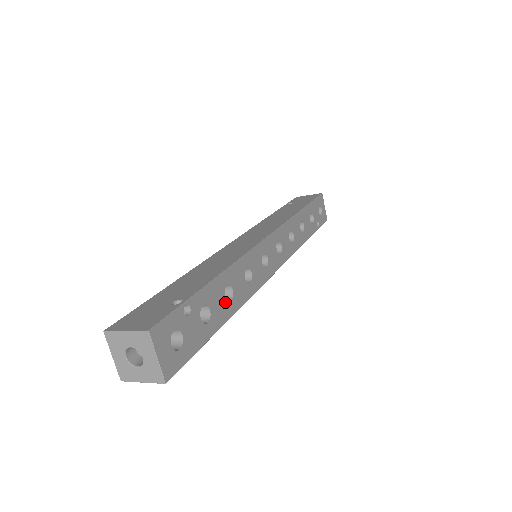
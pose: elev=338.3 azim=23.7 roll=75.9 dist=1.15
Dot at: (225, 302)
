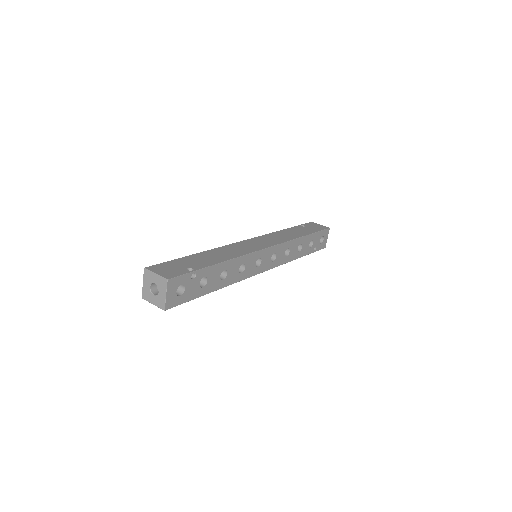
Dot at: (219, 279)
